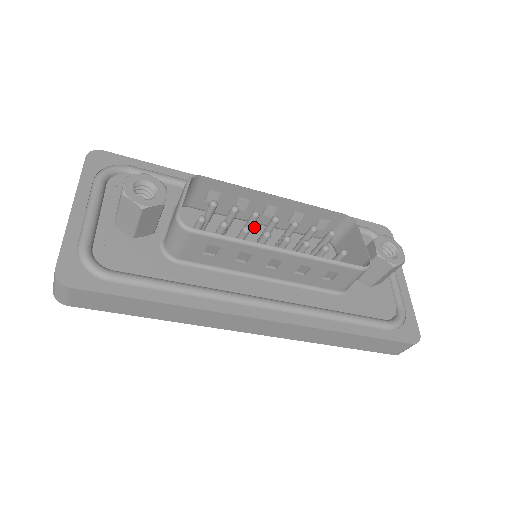
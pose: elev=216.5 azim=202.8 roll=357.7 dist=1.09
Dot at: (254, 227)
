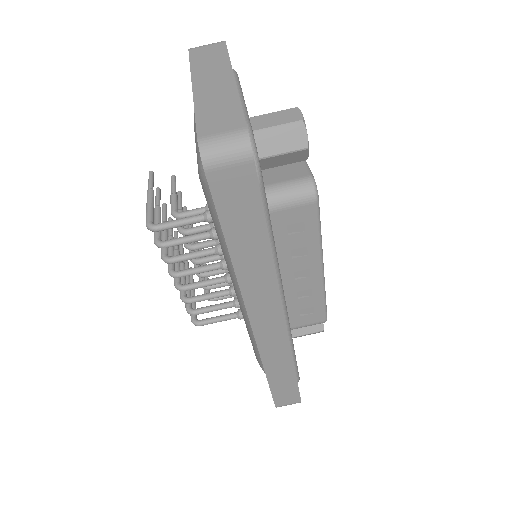
Dot at: occluded
